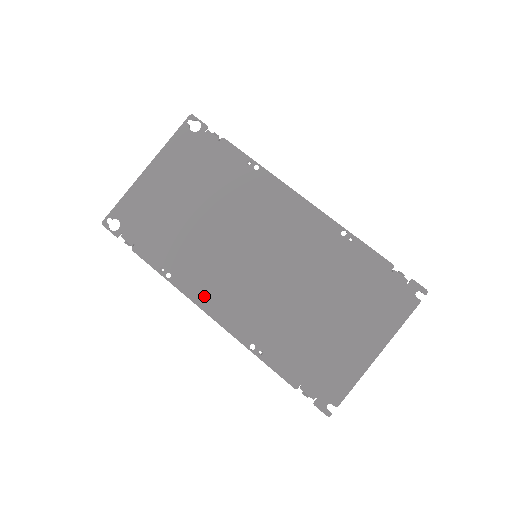
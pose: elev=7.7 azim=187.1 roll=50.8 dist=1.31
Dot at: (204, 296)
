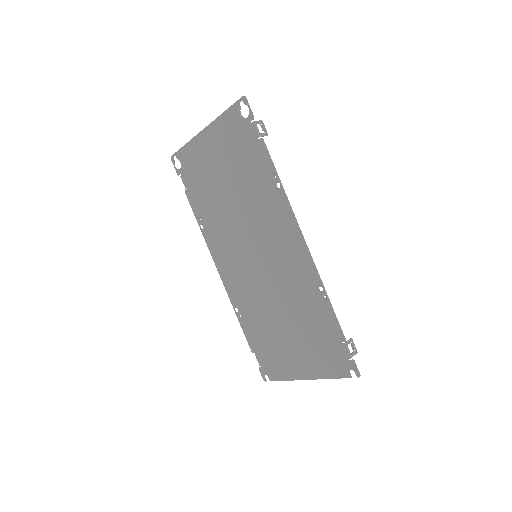
Dot at: (218, 257)
